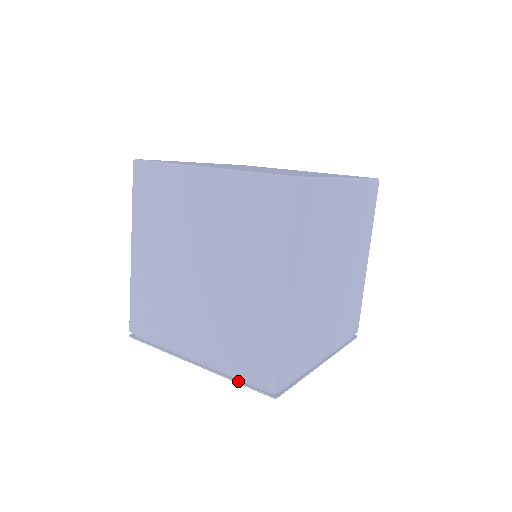
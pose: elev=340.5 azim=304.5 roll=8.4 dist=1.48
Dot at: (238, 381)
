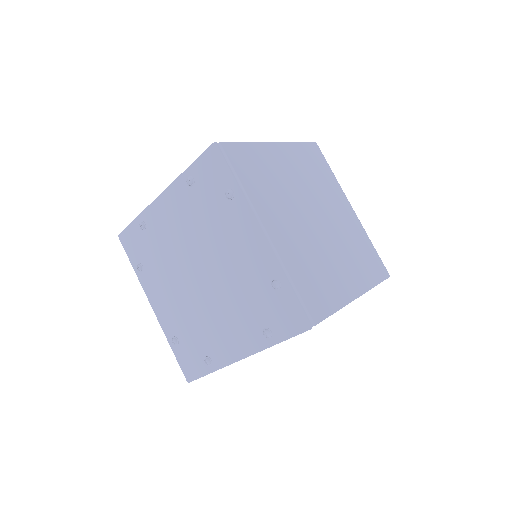
Dot at: (191, 166)
